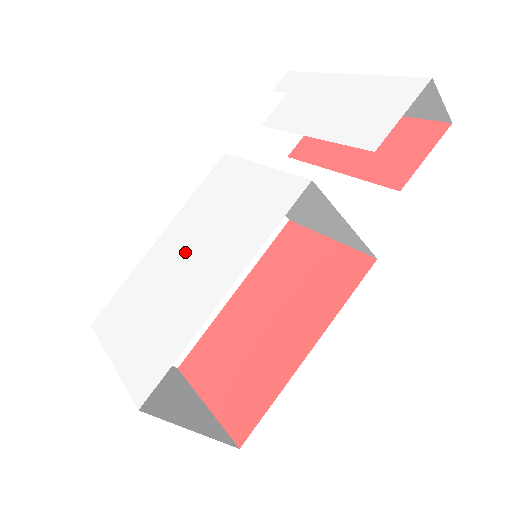
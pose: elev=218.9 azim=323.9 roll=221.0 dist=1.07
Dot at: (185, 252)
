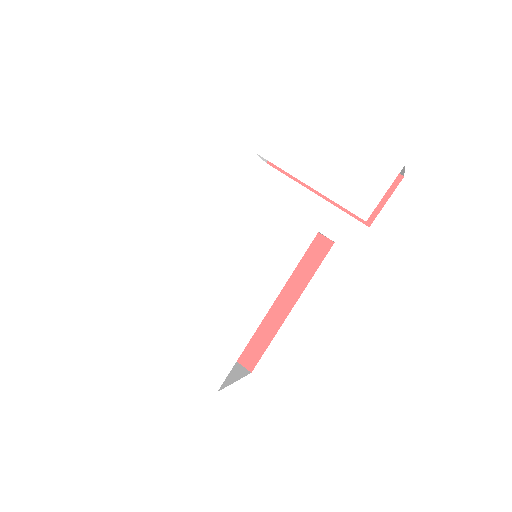
Dot at: (212, 271)
